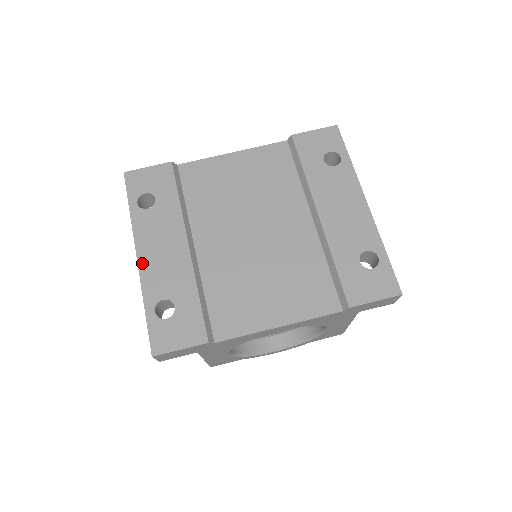
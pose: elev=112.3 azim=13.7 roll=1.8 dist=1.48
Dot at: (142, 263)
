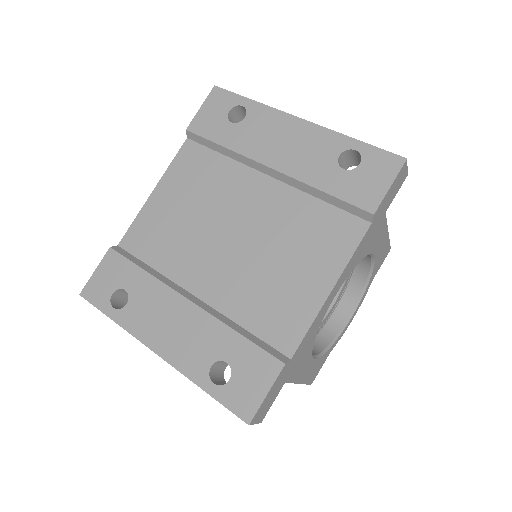
Dot at: (164, 353)
